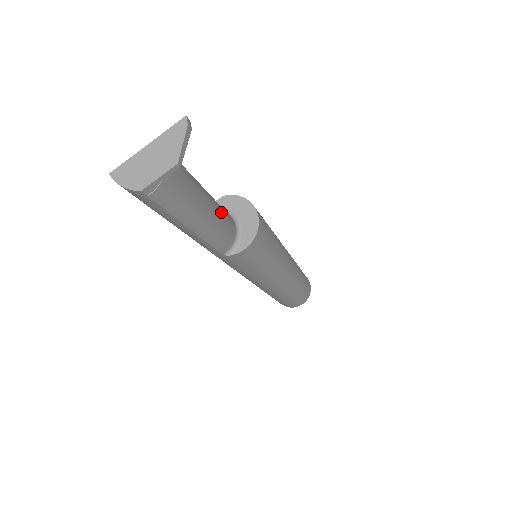
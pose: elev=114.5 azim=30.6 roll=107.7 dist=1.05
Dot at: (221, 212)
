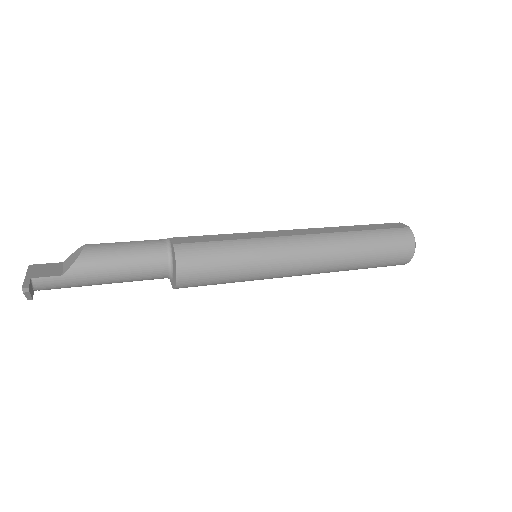
Dot at: (134, 275)
